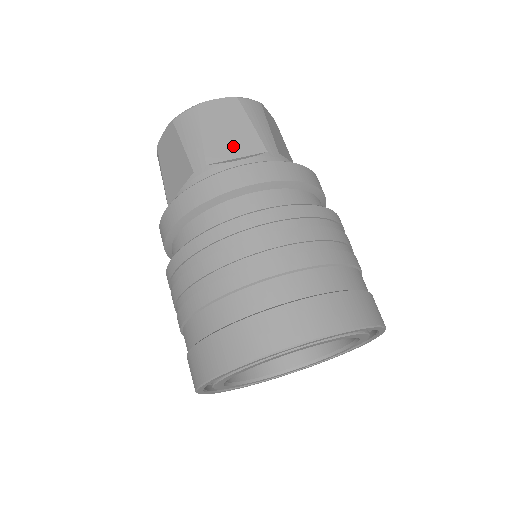
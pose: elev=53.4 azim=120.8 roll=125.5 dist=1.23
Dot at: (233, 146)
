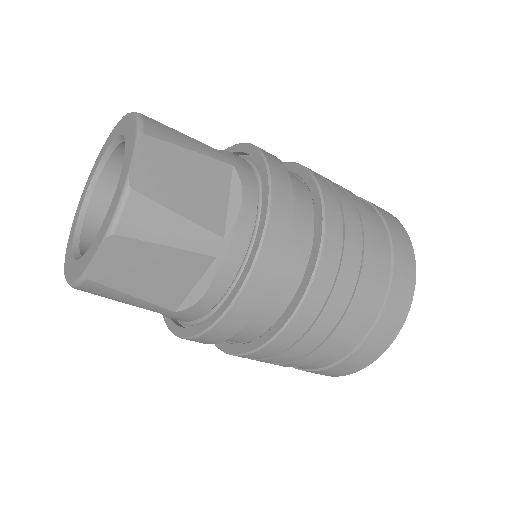
Dot at: (177, 281)
